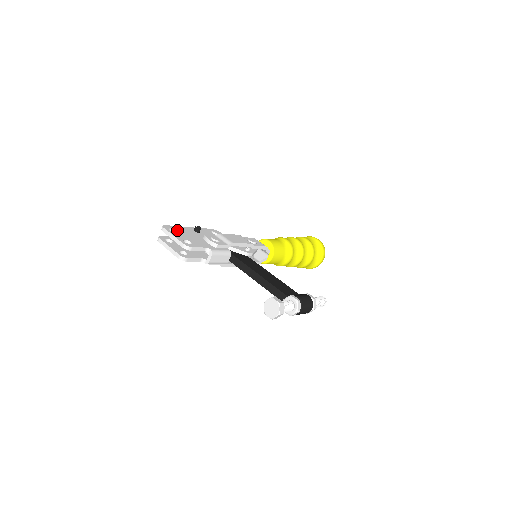
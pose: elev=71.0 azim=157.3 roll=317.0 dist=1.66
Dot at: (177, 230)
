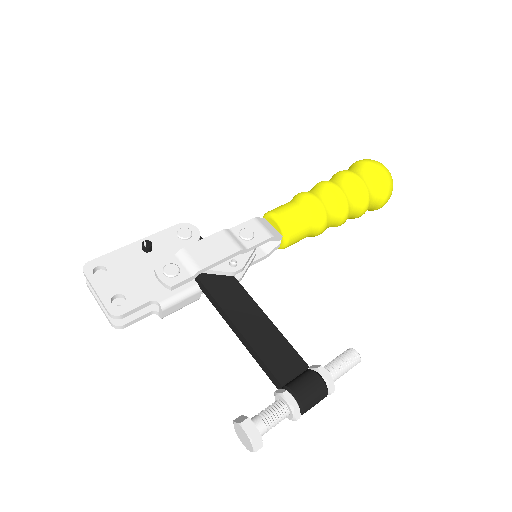
Dot at: (108, 267)
